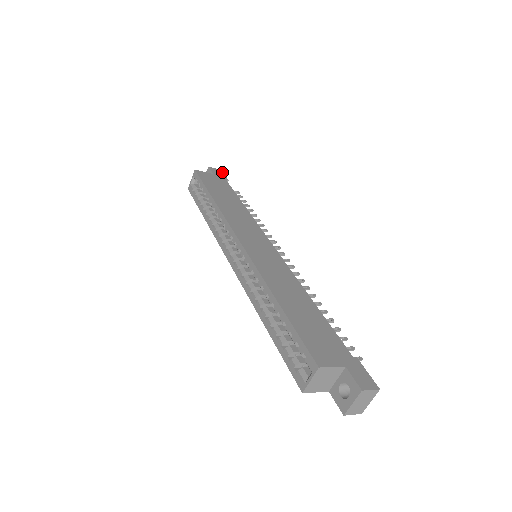
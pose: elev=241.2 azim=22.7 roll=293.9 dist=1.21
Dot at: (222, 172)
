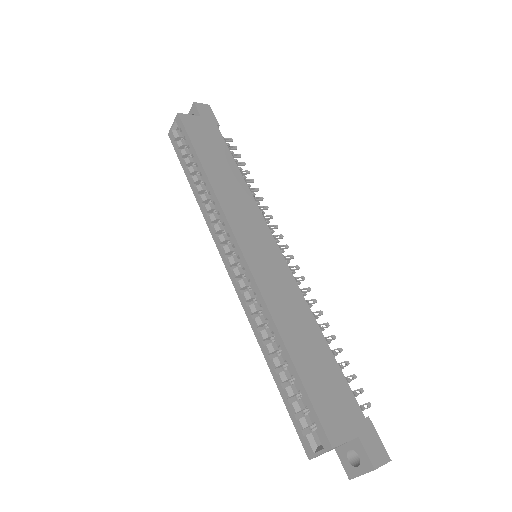
Dot at: (211, 110)
